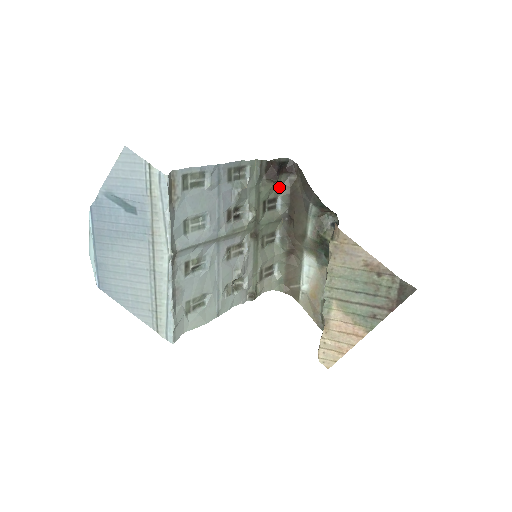
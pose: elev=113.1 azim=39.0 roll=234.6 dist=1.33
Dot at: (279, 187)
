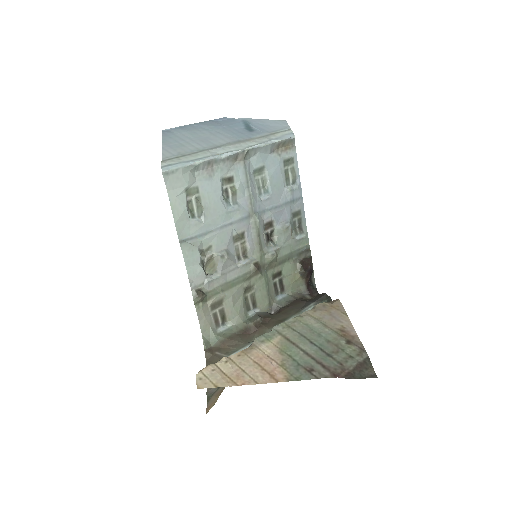
Dot at: (293, 288)
